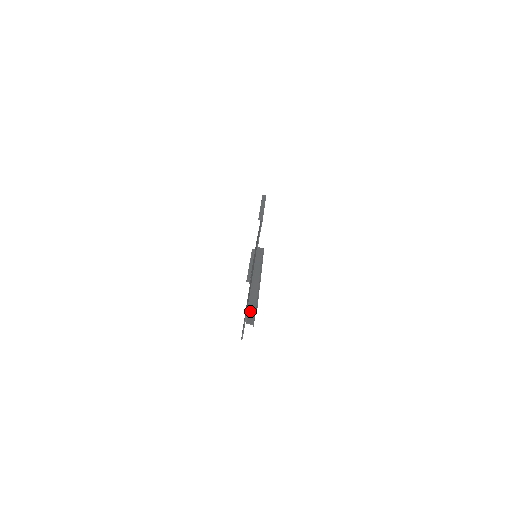
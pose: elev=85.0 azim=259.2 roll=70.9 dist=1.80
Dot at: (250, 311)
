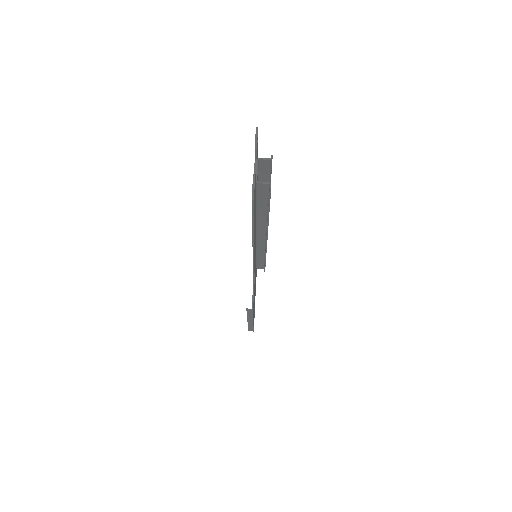
Dot at: (260, 200)
